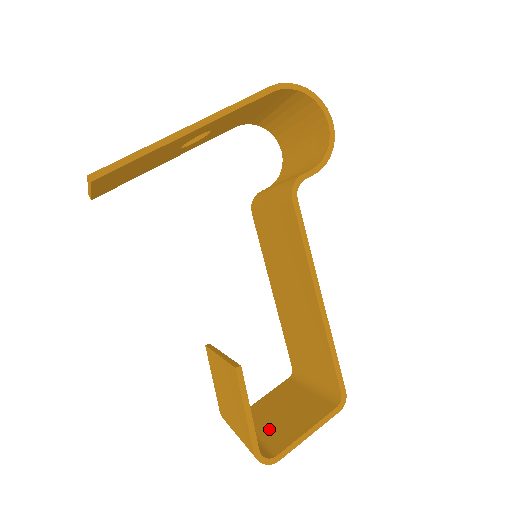
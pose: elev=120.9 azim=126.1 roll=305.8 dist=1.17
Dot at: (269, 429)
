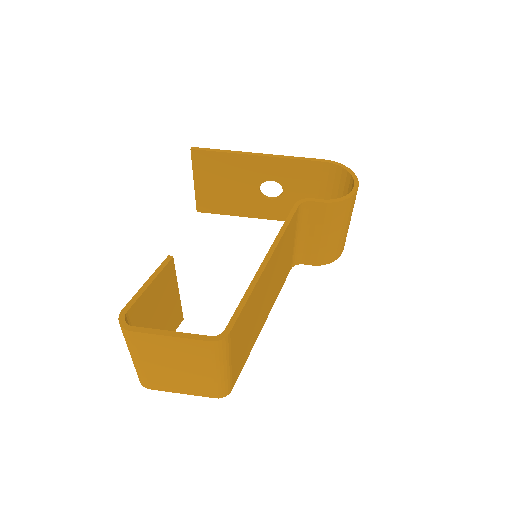
Dot at: occluded
